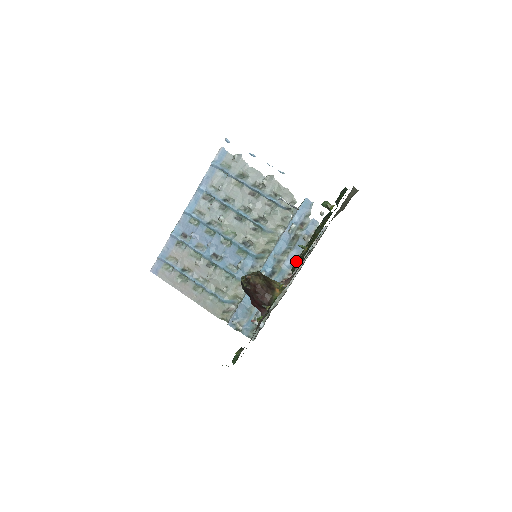
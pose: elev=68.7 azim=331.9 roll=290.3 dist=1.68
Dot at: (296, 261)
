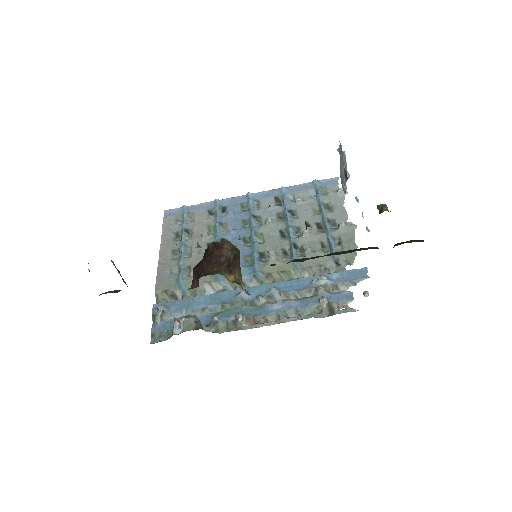
Dot at: (287, 314)
